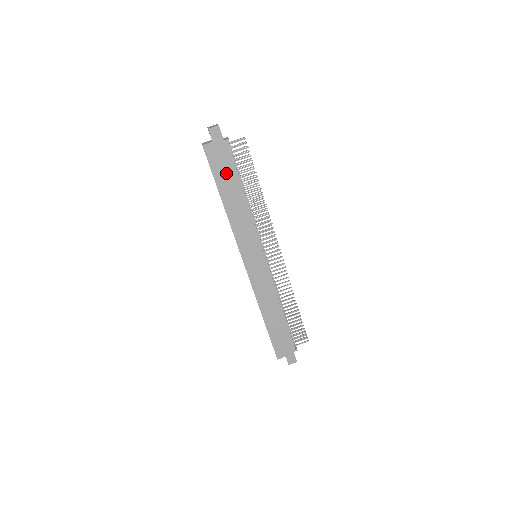
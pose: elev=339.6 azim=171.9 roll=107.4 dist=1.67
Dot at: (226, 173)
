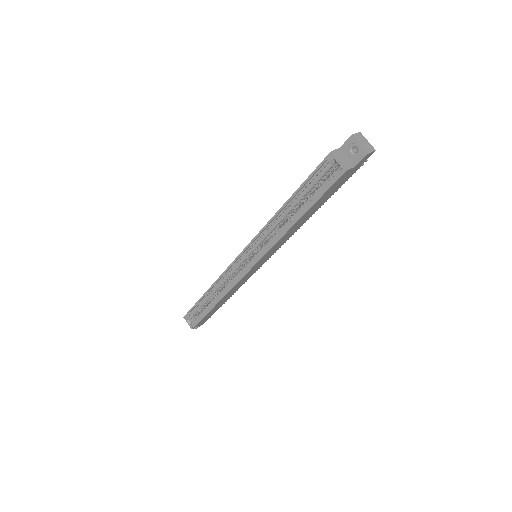
Dot at: (327, 196)
